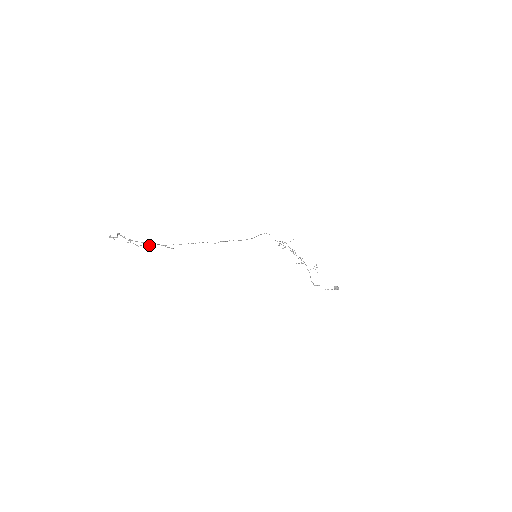
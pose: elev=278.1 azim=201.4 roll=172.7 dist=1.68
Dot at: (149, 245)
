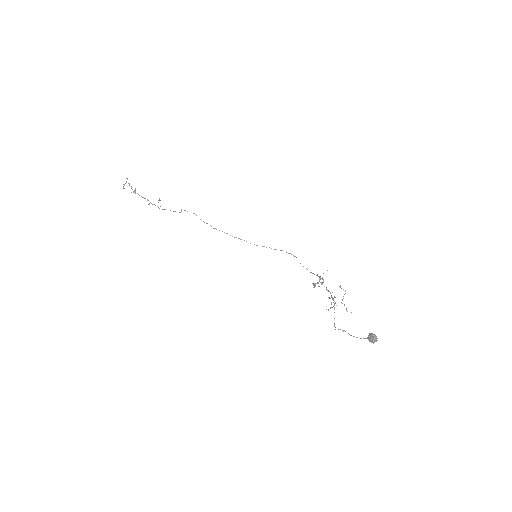
Dot at: (149, 204)
